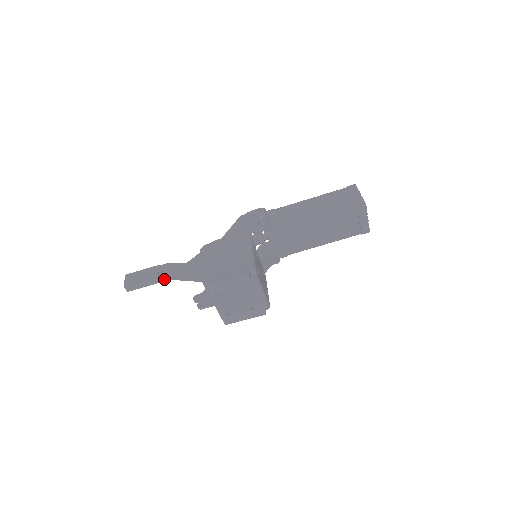
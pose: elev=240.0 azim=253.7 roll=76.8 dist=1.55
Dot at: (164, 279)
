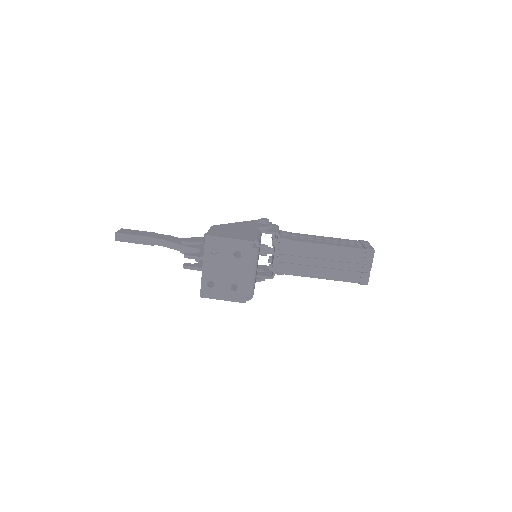
Dot at: (158, 243)
